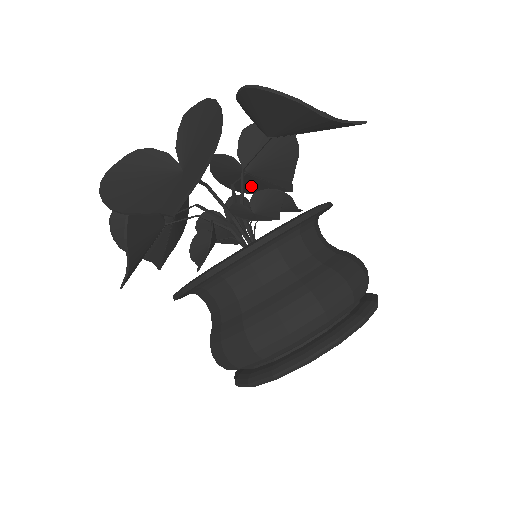
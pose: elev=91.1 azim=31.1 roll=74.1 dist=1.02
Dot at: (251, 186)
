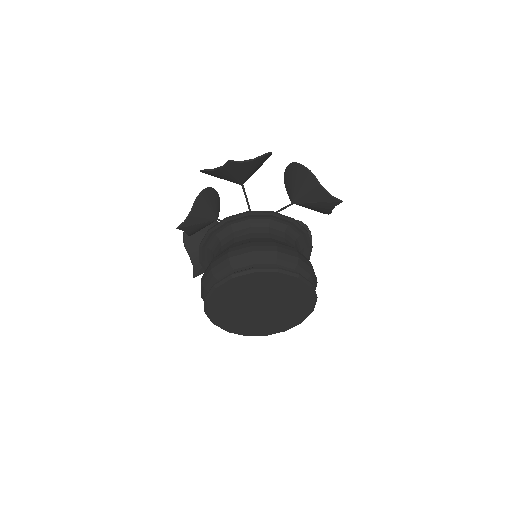
Dot at: occluded
